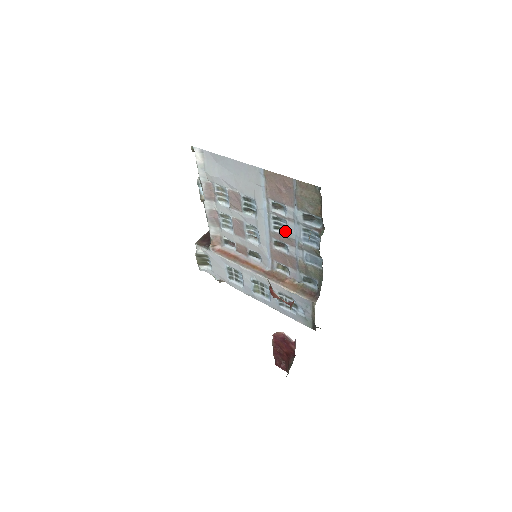
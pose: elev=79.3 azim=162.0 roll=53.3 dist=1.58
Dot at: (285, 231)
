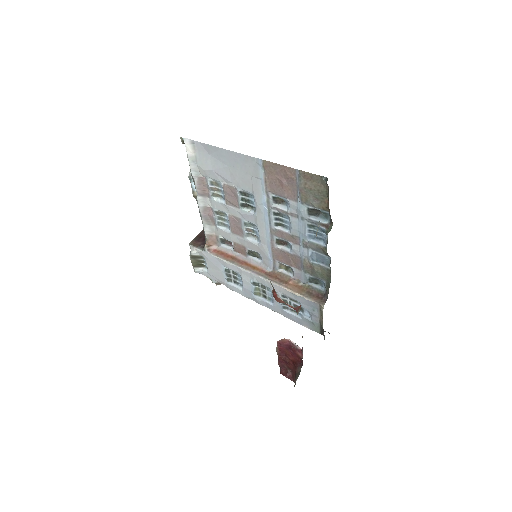
Dot at: (288, 228)
